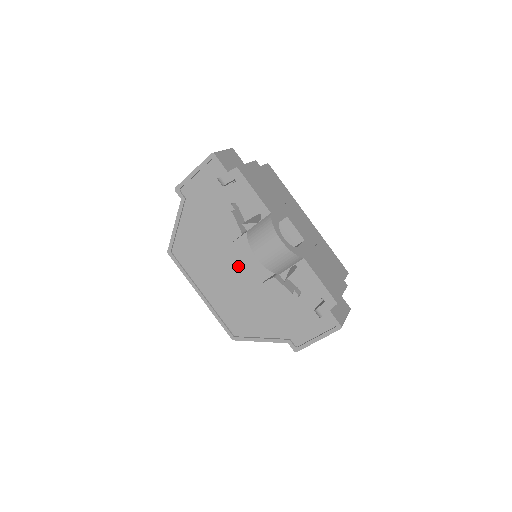
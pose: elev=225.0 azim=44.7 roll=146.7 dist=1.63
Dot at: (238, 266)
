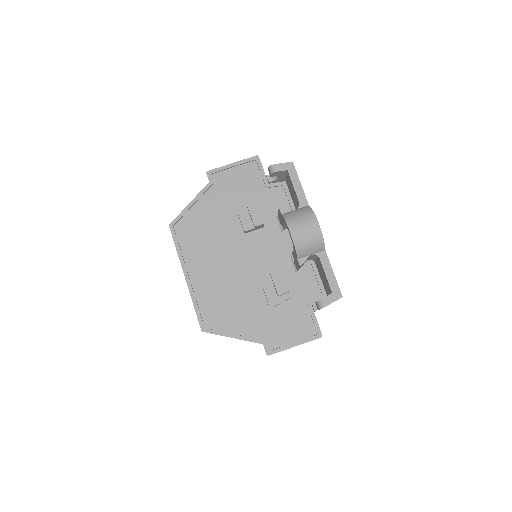
Dot at: (240, 257)
